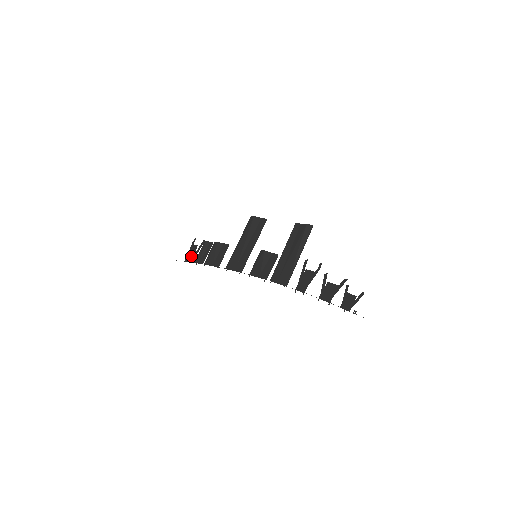
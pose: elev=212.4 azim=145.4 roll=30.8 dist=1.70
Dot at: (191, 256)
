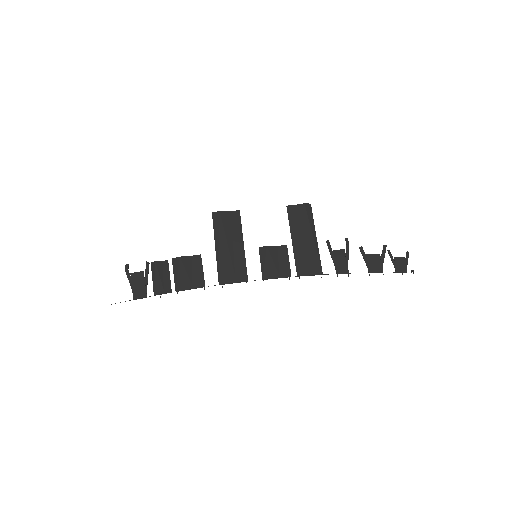
Dot at: (142, 289)
